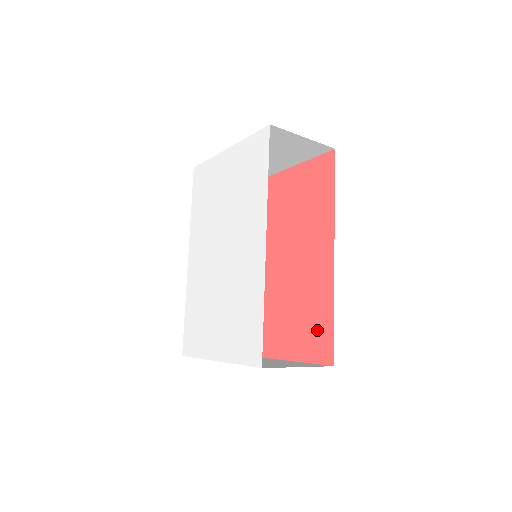
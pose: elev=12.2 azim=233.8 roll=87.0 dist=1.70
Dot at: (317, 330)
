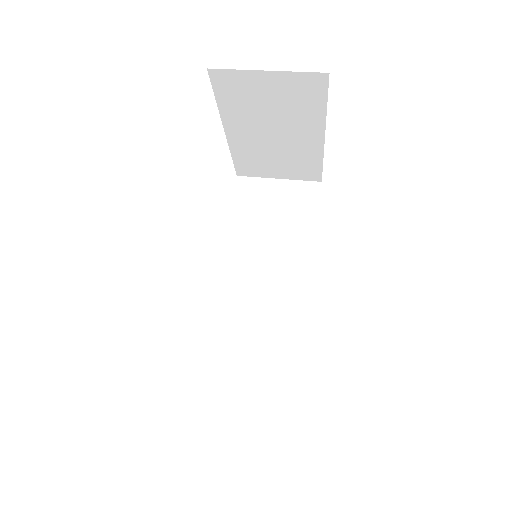
Dot at: occluded
